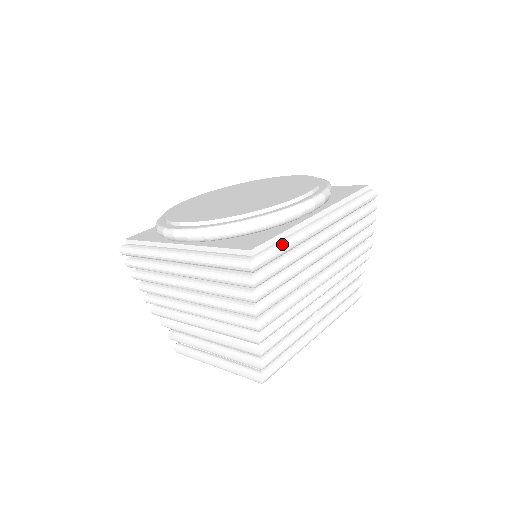
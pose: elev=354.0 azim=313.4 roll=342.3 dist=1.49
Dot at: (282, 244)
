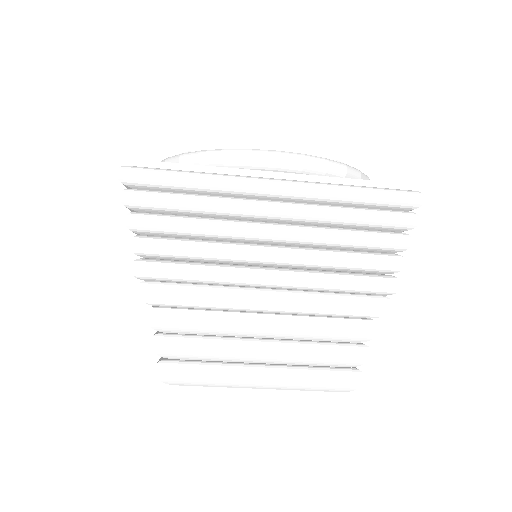
Dot at: occluded
